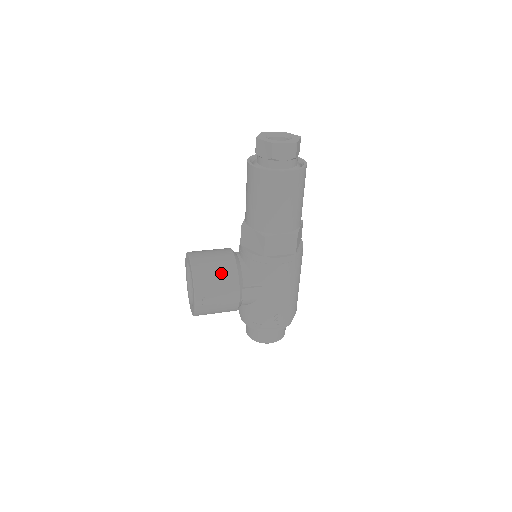
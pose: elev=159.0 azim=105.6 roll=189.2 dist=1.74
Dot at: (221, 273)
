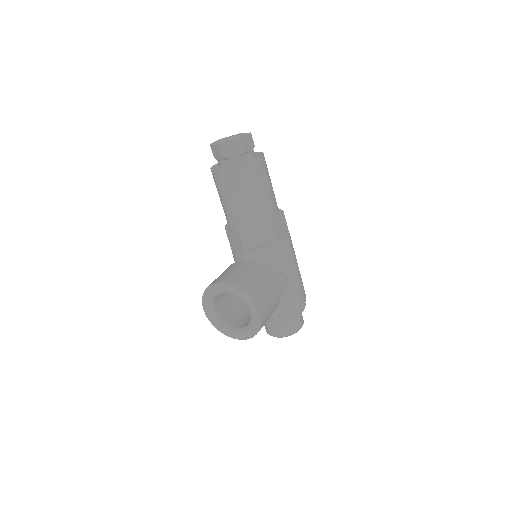
Dot at: (257, 277)
